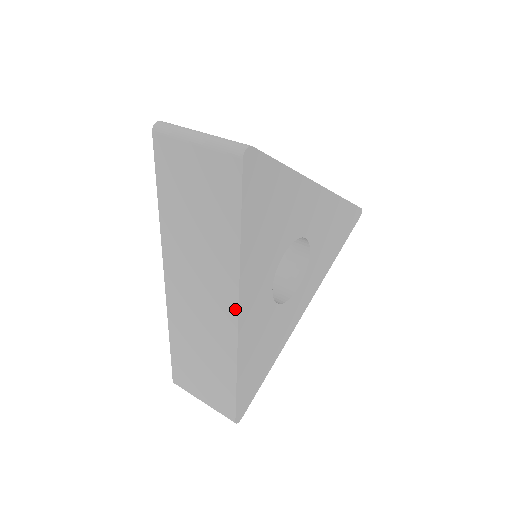
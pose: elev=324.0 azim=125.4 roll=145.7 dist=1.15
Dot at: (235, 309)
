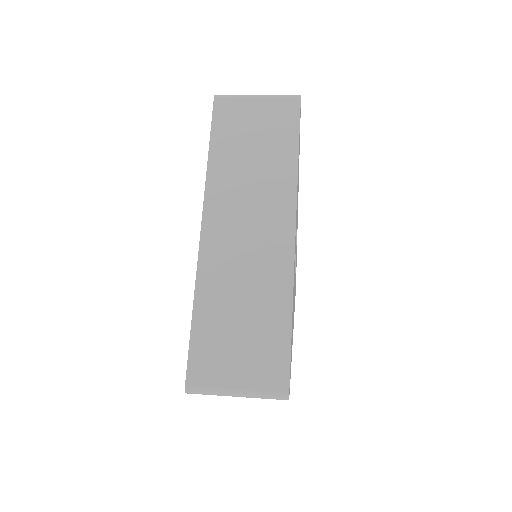
Dot at: (292, 224)
